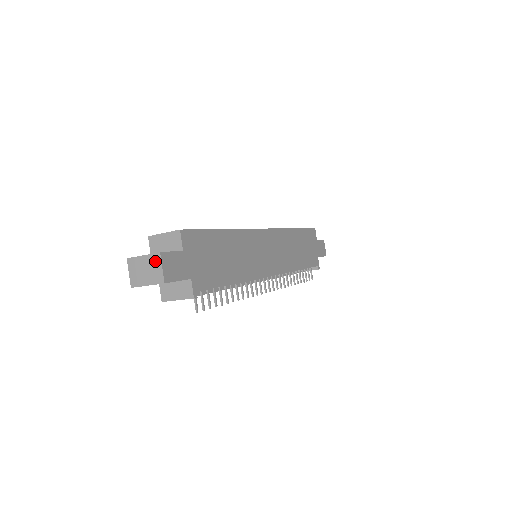
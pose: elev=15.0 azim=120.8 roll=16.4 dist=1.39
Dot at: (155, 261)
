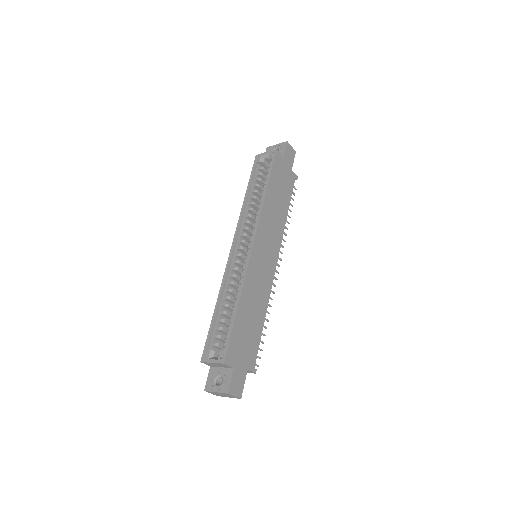
Dot at: (227, 395)
